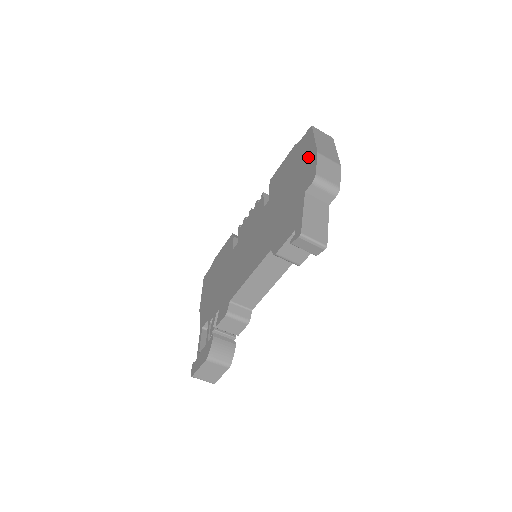
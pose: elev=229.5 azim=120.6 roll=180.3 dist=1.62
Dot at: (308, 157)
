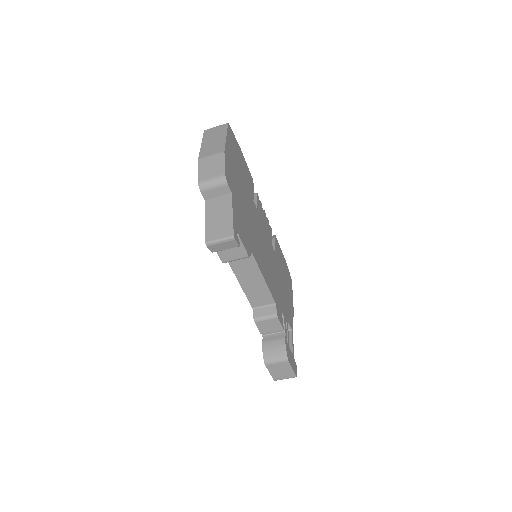
Dot at: occluded
